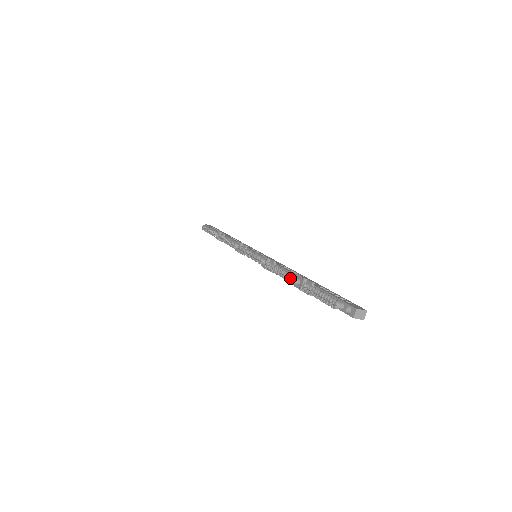
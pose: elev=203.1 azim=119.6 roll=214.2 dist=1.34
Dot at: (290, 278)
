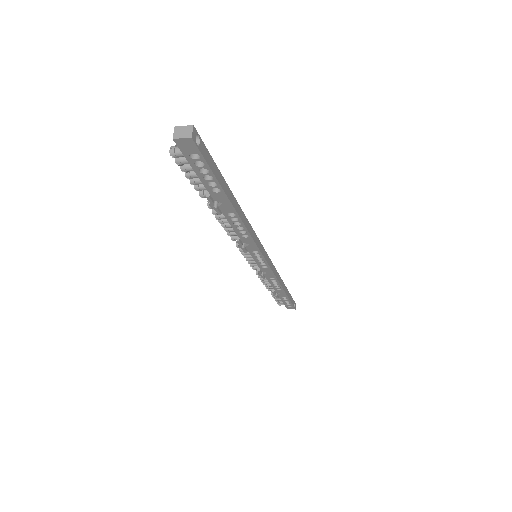
Dot at: occluded
